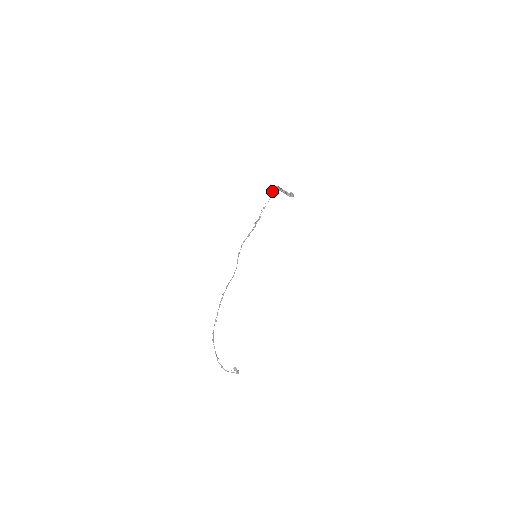
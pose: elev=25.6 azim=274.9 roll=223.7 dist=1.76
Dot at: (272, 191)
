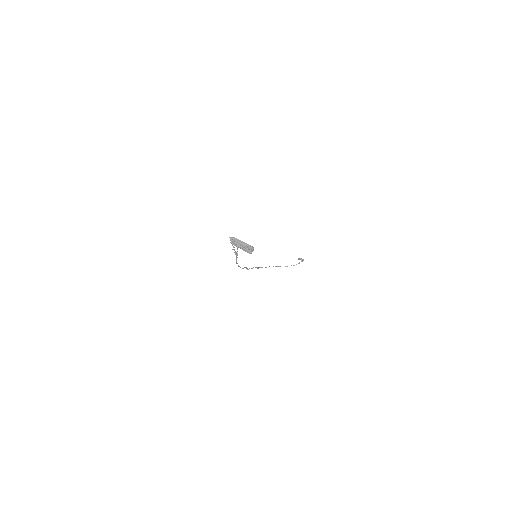
Dot at: occluded
